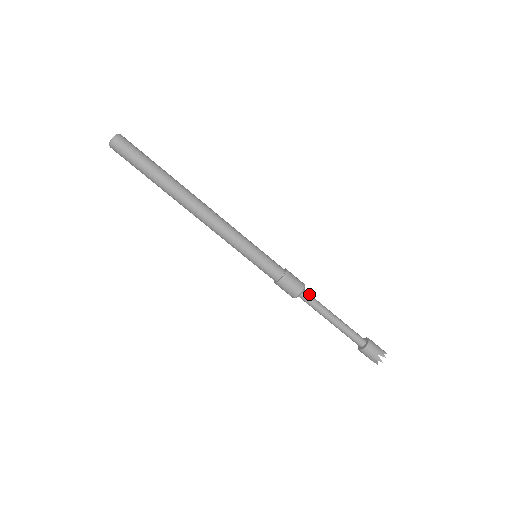
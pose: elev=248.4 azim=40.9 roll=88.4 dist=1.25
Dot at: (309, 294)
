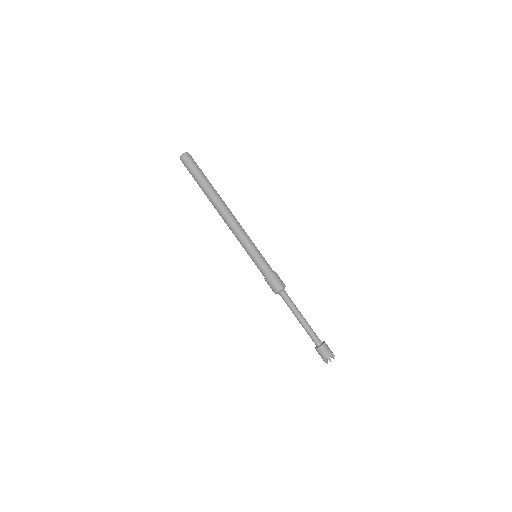
Dot at: (287, 294)
